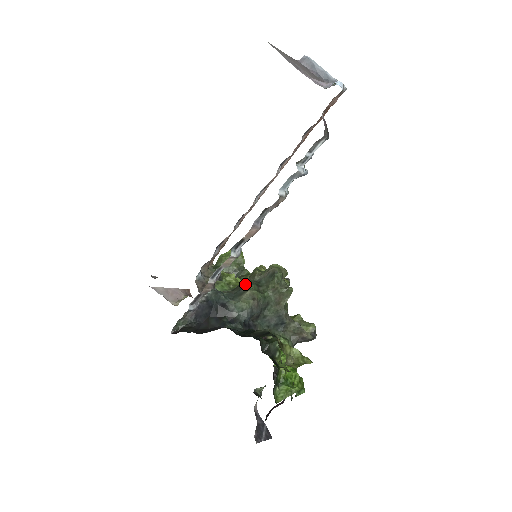
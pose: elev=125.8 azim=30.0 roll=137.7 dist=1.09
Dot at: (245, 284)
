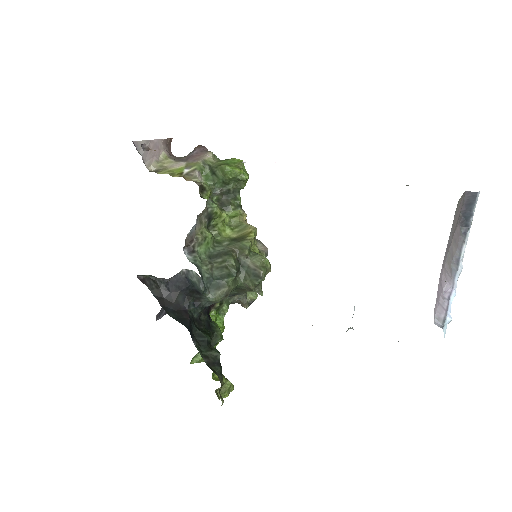
Dot at: (229, 266)
